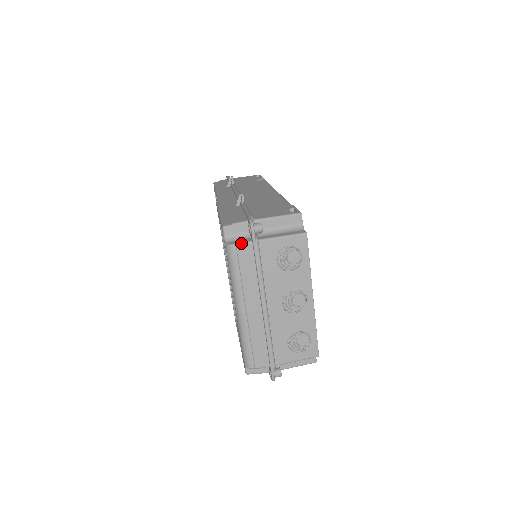
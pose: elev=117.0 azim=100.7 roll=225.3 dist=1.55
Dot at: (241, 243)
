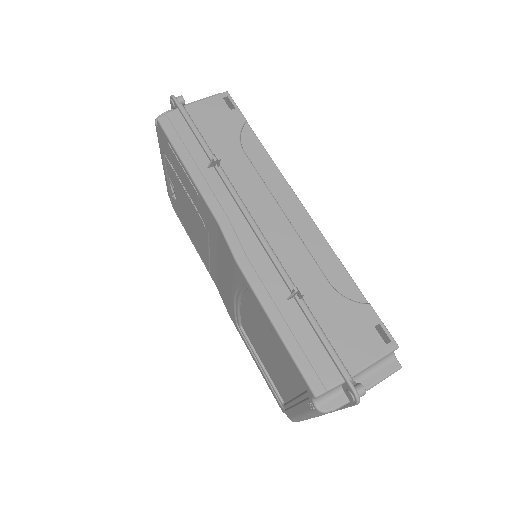
Dot at: (338, 408)
